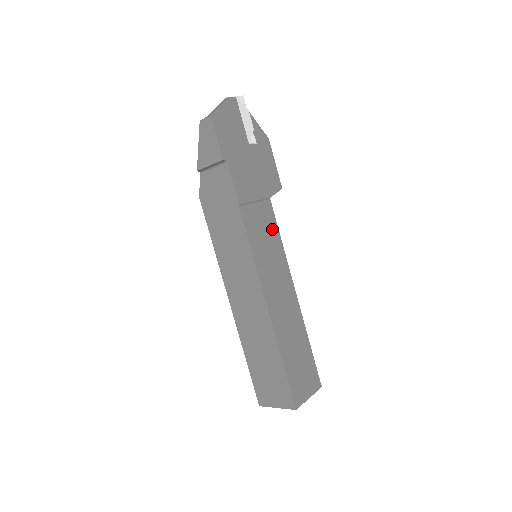
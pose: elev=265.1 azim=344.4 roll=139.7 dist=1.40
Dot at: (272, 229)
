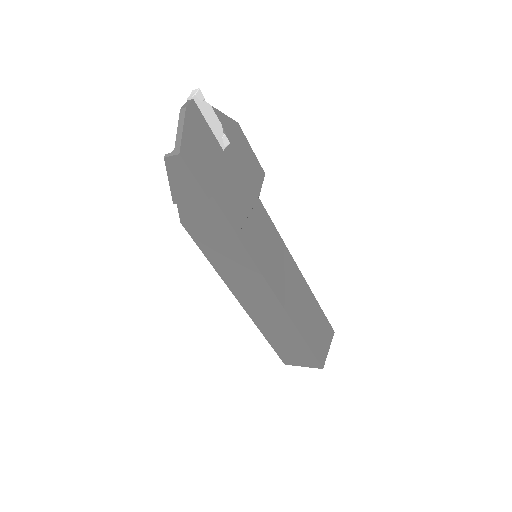
Dot at: (269, 229)
